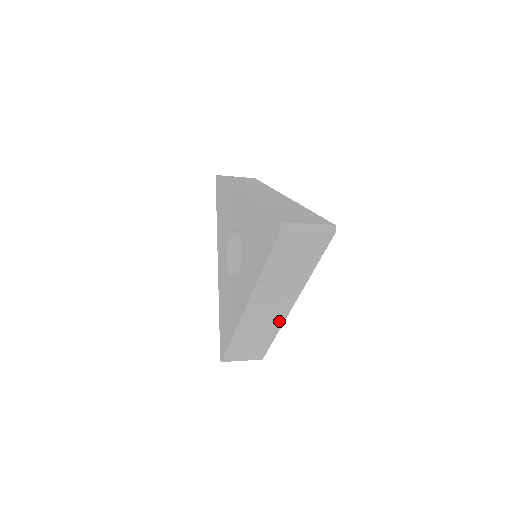
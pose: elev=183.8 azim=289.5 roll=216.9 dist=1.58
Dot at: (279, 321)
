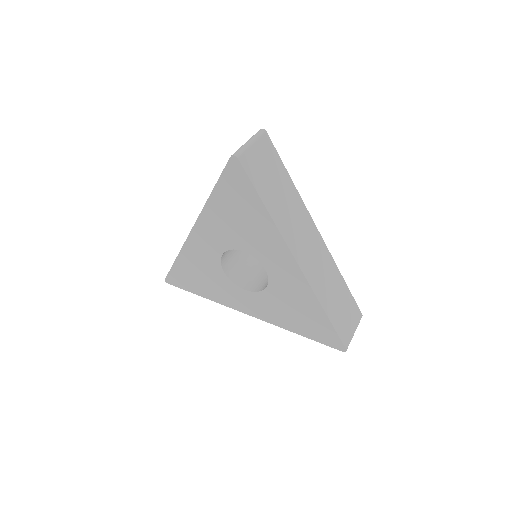
Dot at: occluded
